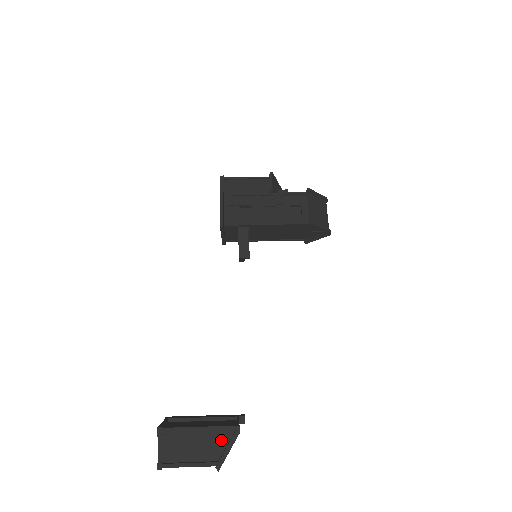
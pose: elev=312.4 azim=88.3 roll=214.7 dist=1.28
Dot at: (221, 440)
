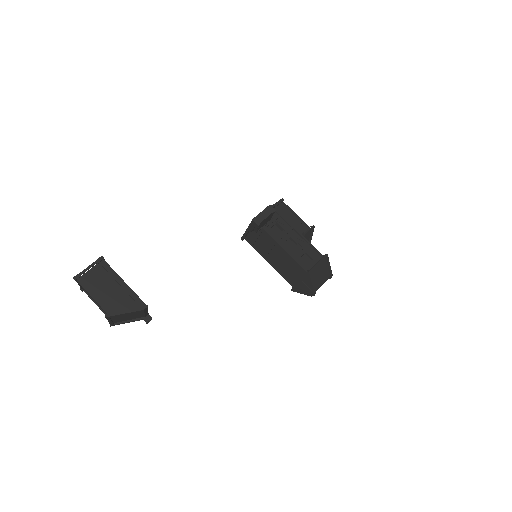
Dot at: (127, 303)
